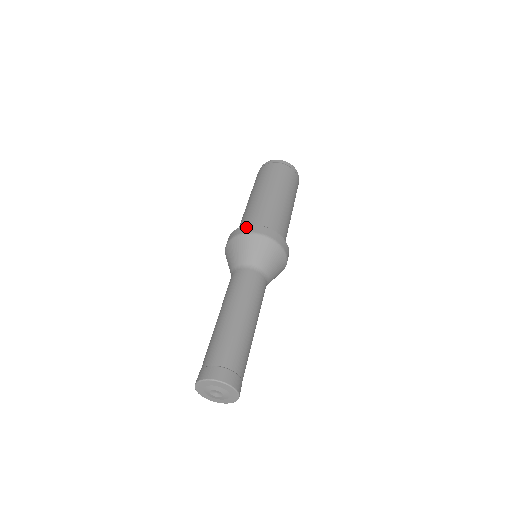
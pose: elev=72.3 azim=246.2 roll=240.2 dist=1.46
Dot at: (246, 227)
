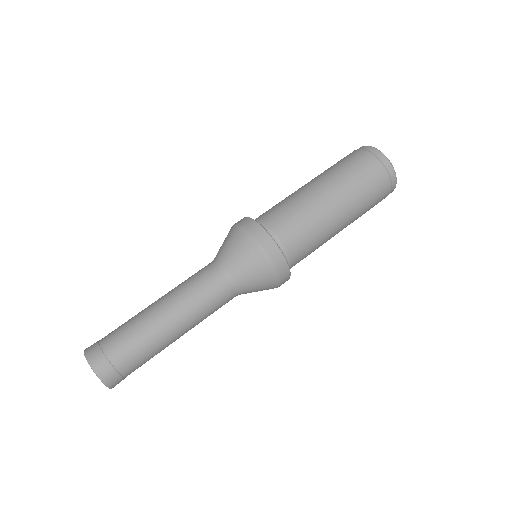
Dot at: (278, 254)
